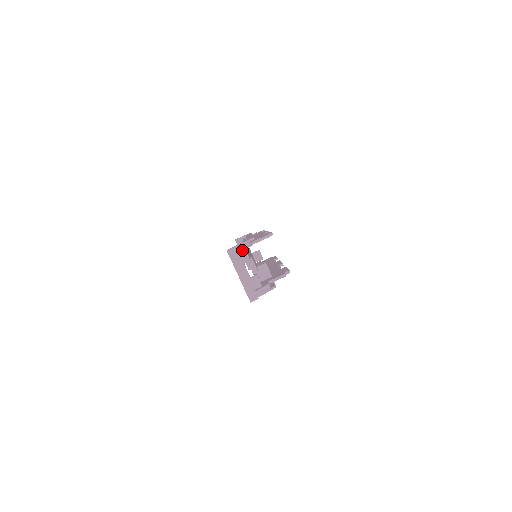
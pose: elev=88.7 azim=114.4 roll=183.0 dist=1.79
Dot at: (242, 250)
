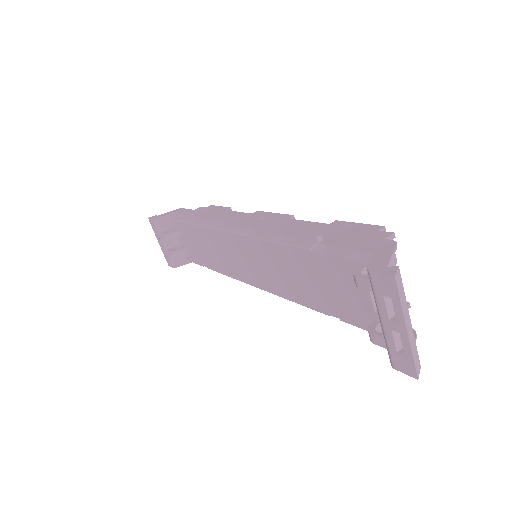
Dot at: occluded
